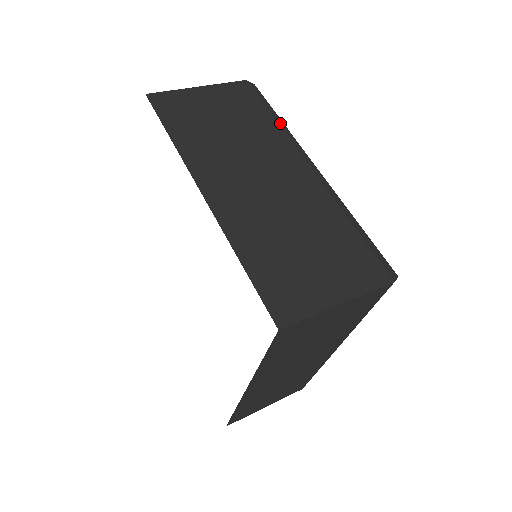
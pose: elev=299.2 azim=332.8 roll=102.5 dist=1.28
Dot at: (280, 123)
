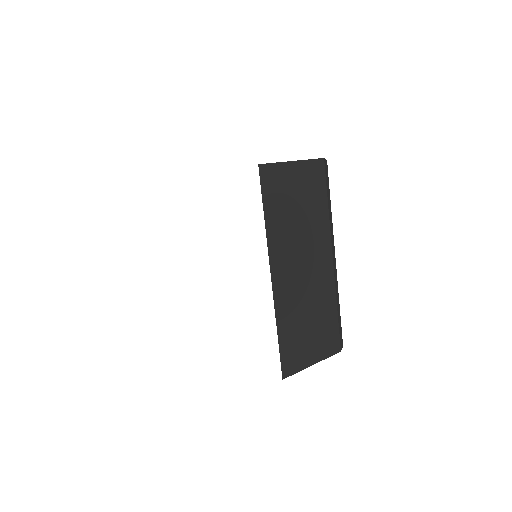
Dot at: occluded
